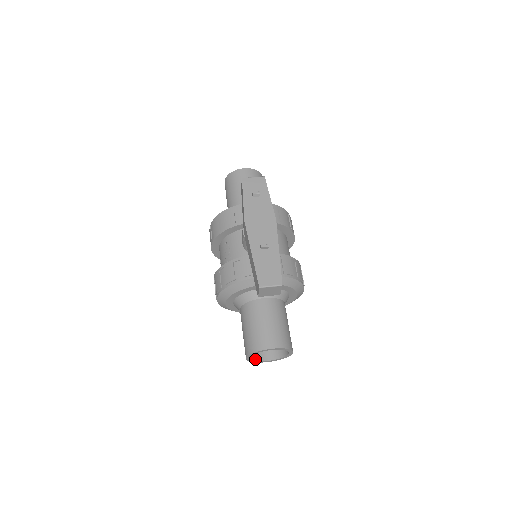
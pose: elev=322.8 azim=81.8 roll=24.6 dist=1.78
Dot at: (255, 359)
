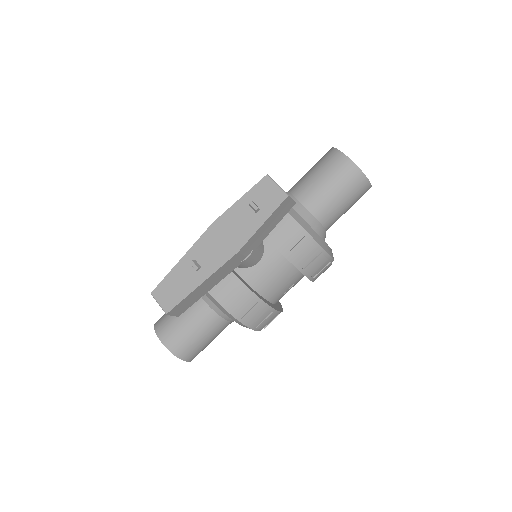
Dot at: occluded
